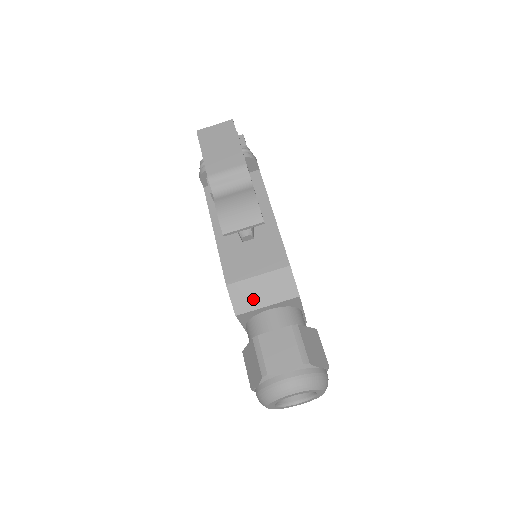
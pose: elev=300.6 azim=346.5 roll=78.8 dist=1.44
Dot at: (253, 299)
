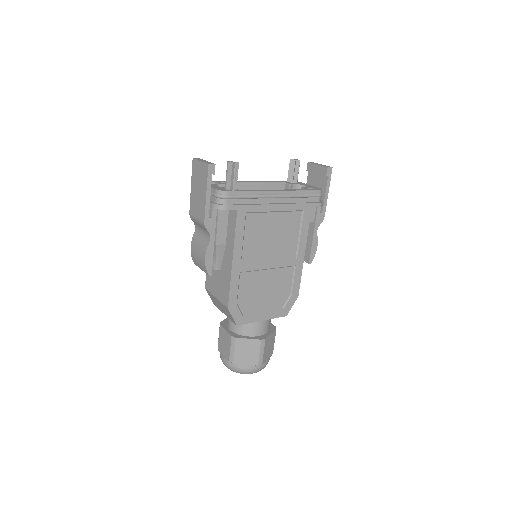
Dot at: (218, 305)
